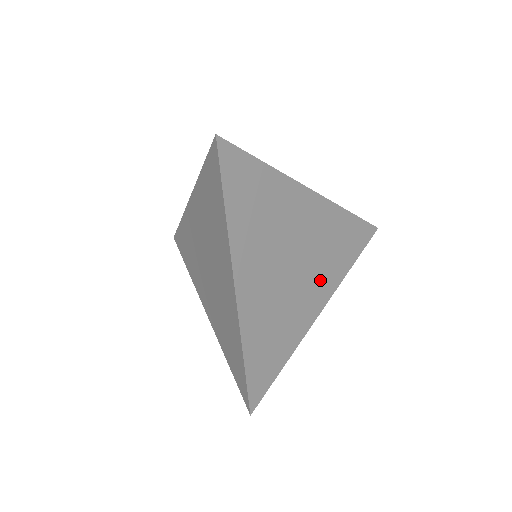
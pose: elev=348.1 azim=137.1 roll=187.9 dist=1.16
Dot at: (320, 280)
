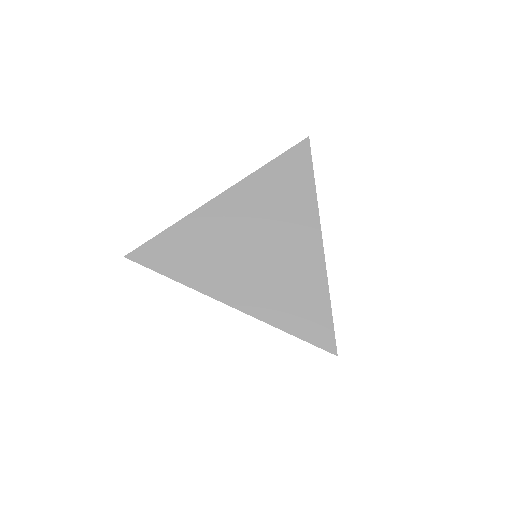
Dot at: (294, 226)
